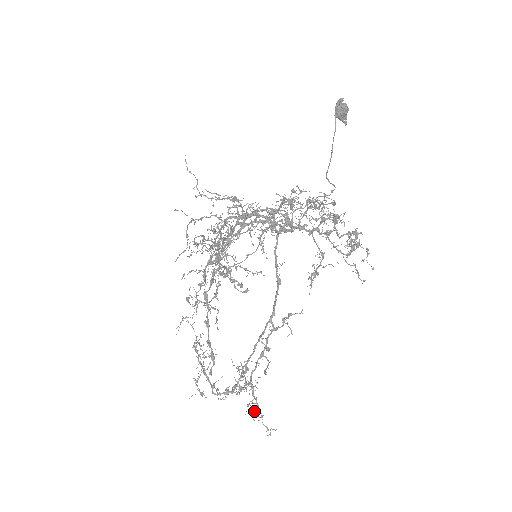
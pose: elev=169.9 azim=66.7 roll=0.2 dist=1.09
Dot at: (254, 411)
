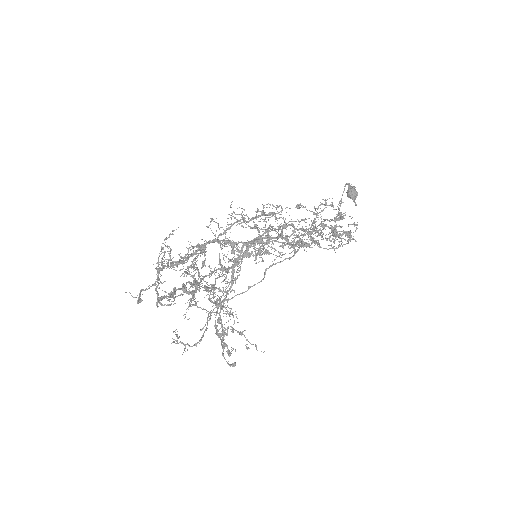
Dot at: occluded
